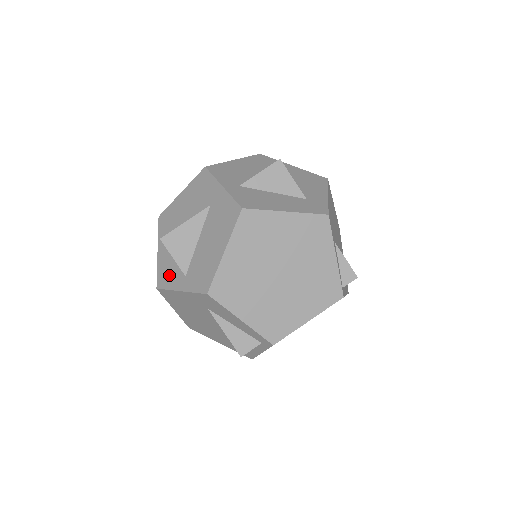
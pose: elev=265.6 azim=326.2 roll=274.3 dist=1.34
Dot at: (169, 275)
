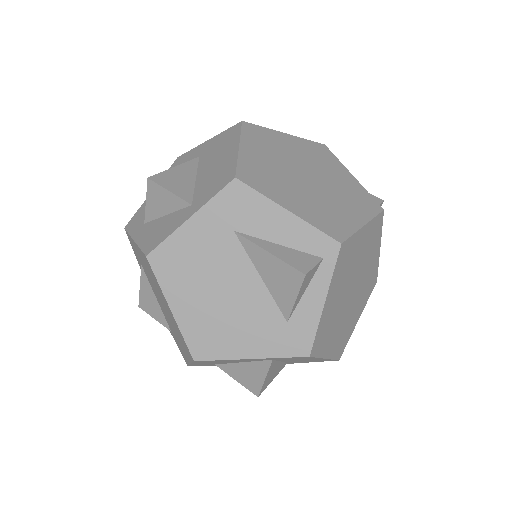
Dot at: (163, 229)
